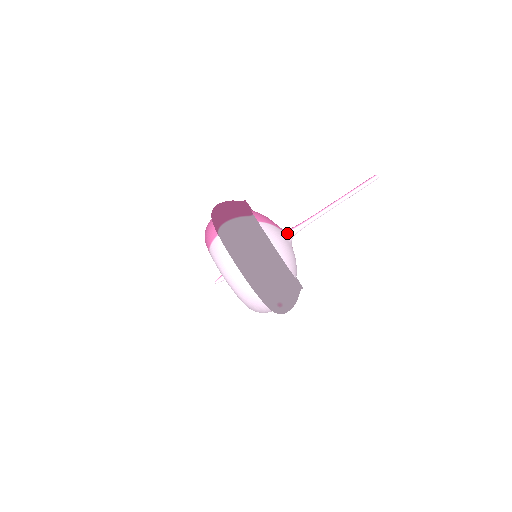
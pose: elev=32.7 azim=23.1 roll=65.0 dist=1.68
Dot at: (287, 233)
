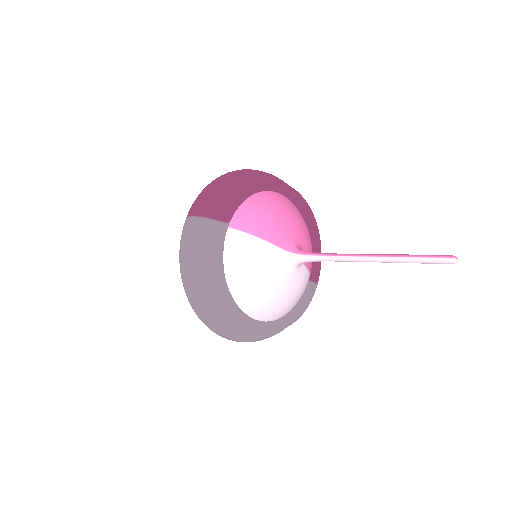
Dot at: (291, 256)
